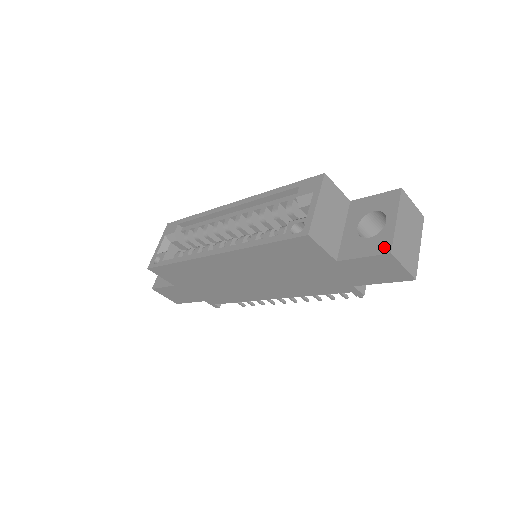
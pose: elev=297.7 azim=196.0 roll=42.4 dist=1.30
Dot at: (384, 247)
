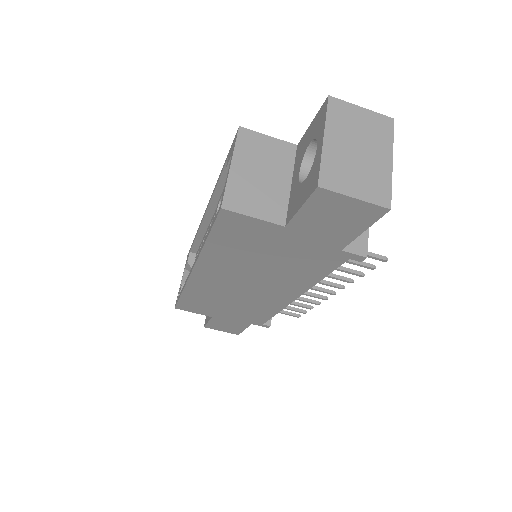
Dot at: (313, 183)
